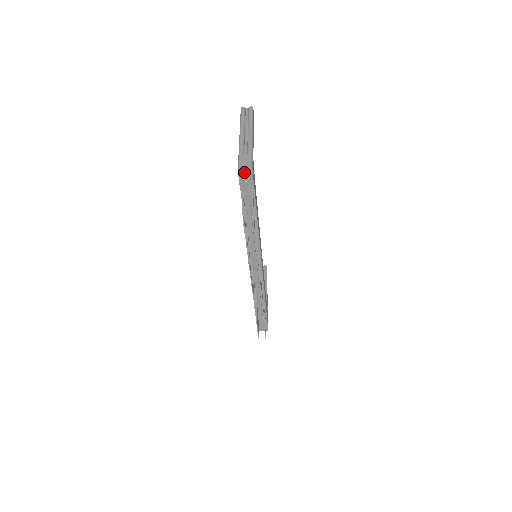
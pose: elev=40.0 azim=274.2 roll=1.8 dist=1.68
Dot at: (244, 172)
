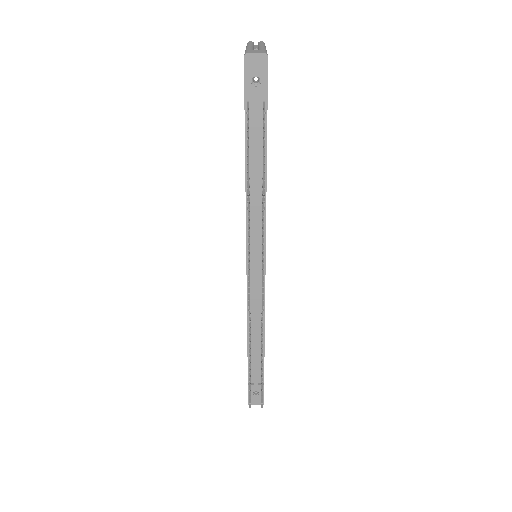
Dot at: (254, 61)
